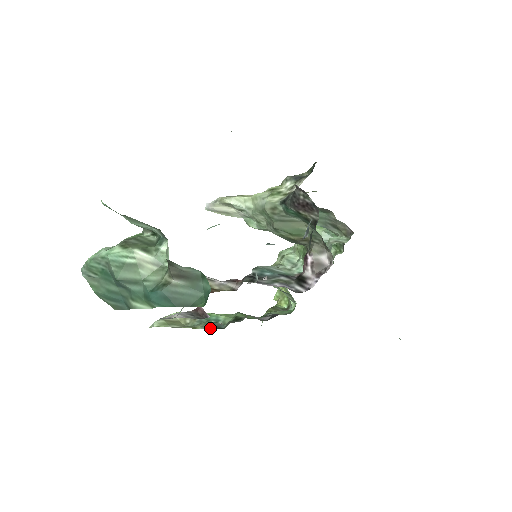
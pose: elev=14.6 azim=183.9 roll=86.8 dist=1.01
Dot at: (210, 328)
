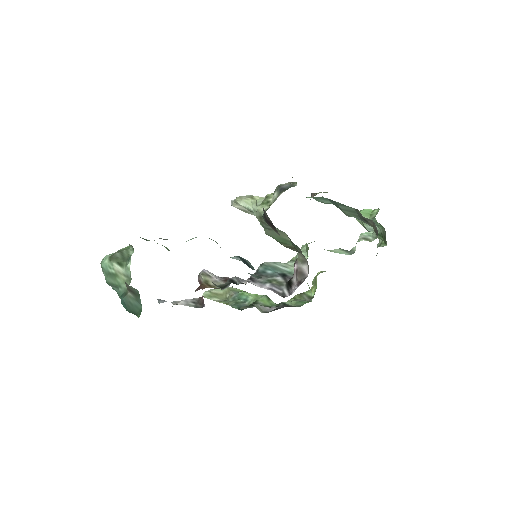
Dot at: (234, 307)
